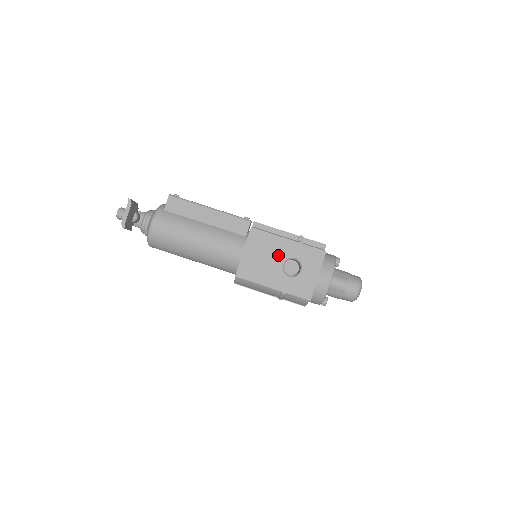
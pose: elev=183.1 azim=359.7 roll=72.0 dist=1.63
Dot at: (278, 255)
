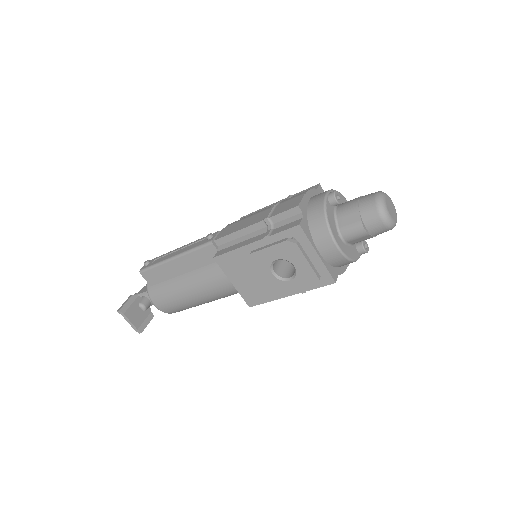
Dot at: (259, 269)
